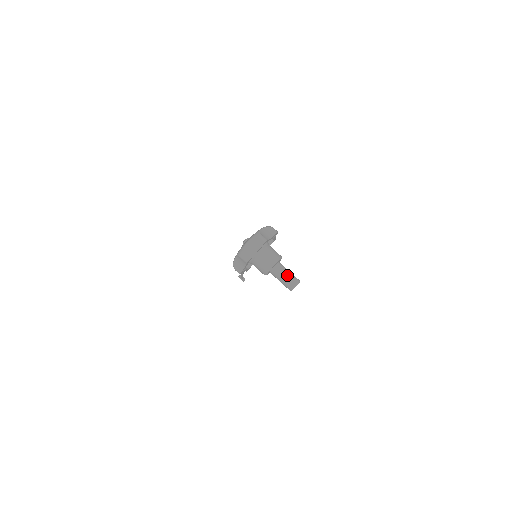
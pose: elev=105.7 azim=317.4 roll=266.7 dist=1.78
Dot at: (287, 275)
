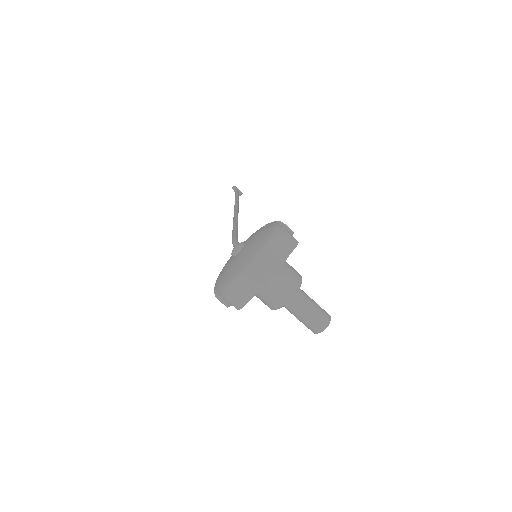
Dot at: (310, 314)
